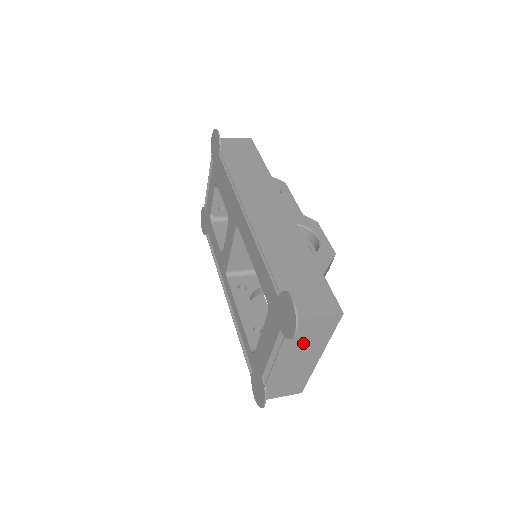
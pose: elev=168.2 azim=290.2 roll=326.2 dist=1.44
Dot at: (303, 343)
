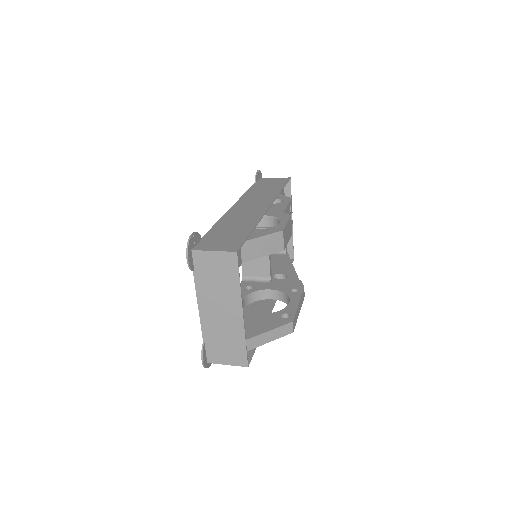
Dot at: (215, 285)
